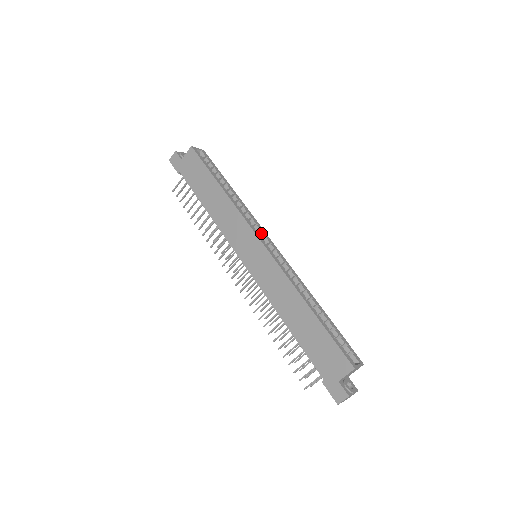
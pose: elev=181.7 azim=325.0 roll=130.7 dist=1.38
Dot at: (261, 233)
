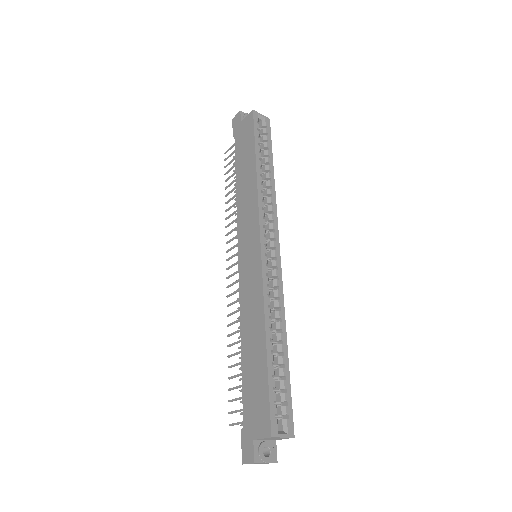
Dot at: (271, 233)
